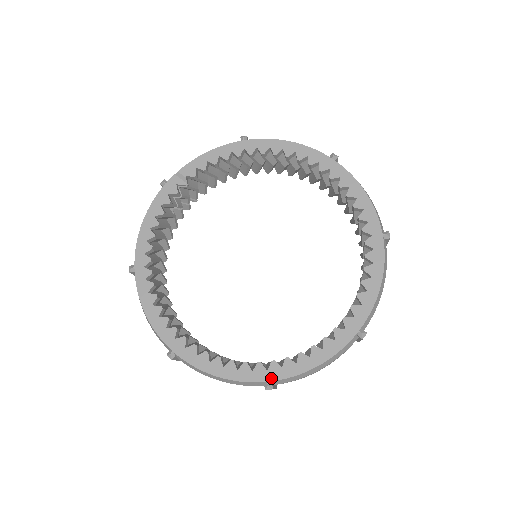
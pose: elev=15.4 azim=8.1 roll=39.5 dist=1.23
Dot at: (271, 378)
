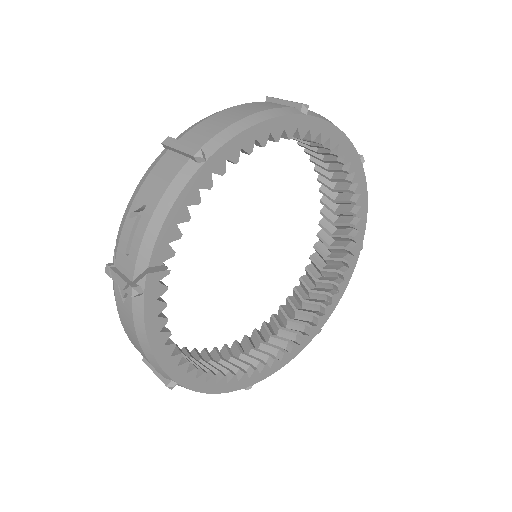
Dot at: (321, 327)
